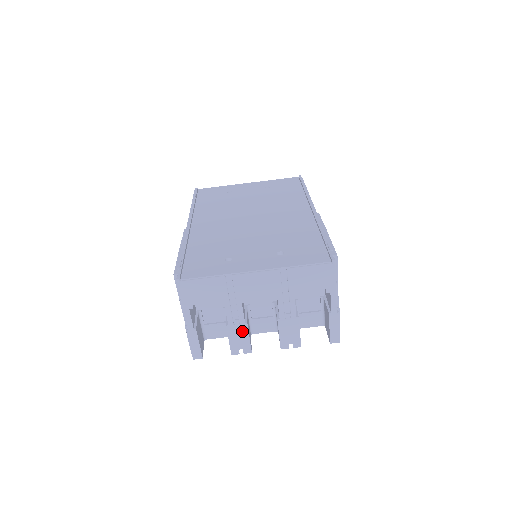
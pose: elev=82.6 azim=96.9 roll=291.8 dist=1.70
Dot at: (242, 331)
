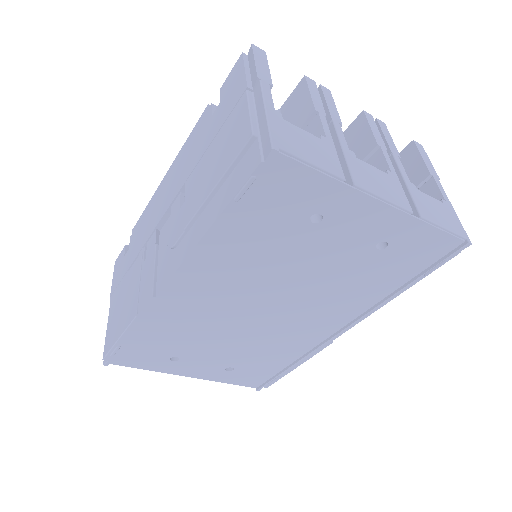
Dot at: occluded
